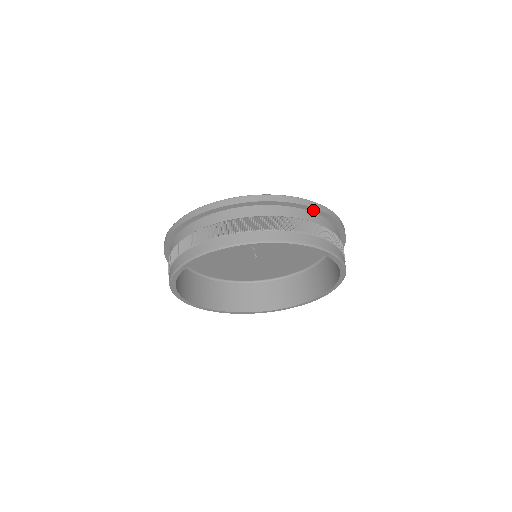
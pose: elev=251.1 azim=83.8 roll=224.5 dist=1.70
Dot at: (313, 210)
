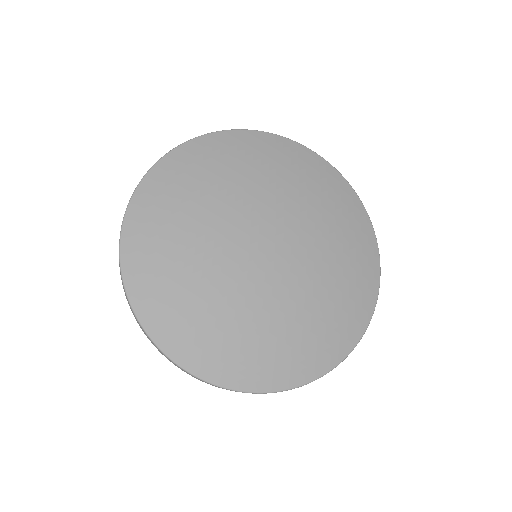
Dot at: occluded
